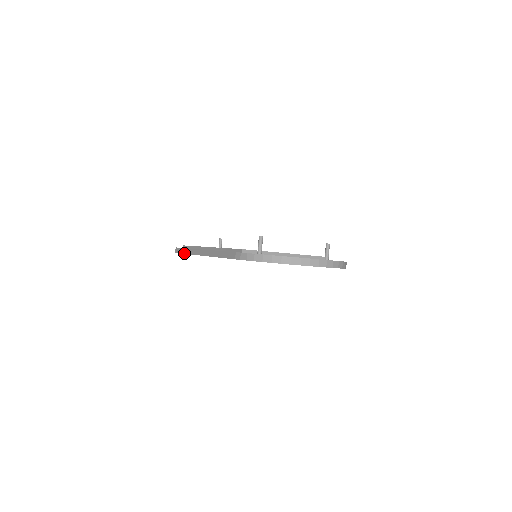
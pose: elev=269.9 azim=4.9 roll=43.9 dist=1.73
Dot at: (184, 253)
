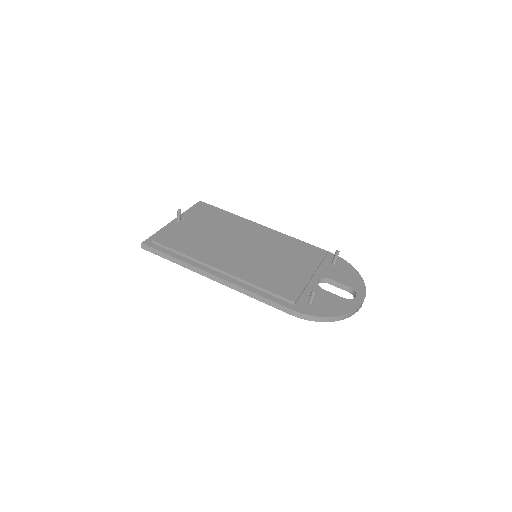
Dot at: (169, 260)
